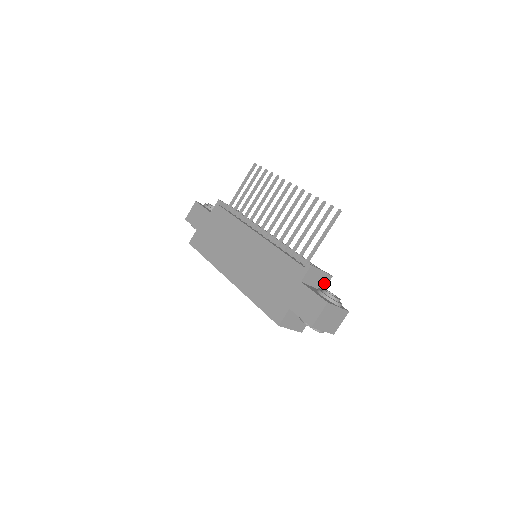
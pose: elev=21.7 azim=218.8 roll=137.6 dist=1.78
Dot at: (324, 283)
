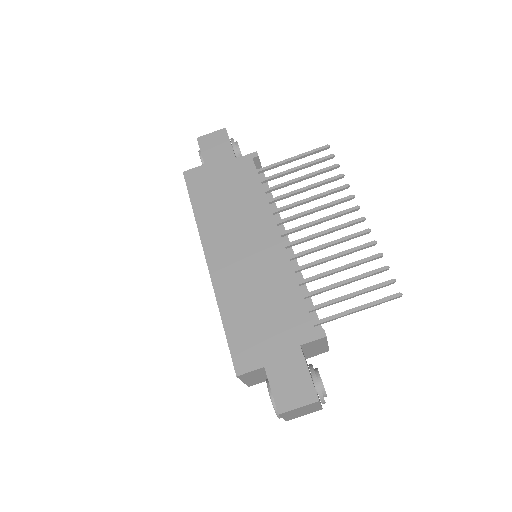
Dot at: (316, 353)
